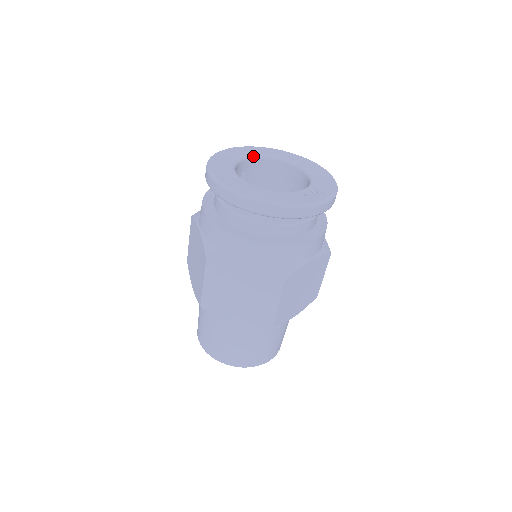
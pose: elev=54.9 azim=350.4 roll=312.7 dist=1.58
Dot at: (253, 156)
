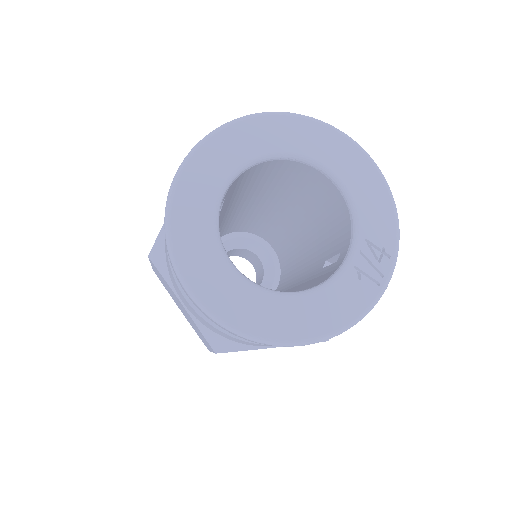
Dot at: (234, 175)
